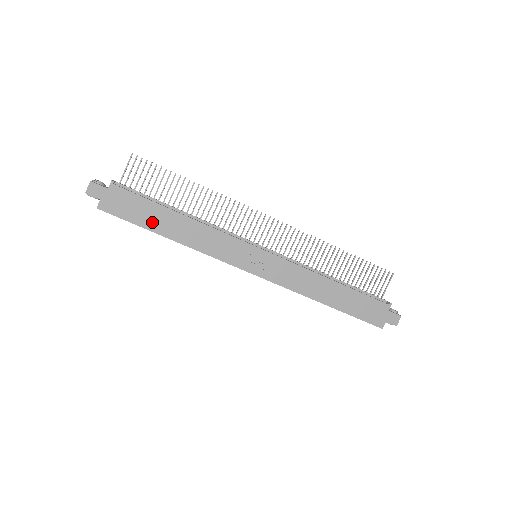
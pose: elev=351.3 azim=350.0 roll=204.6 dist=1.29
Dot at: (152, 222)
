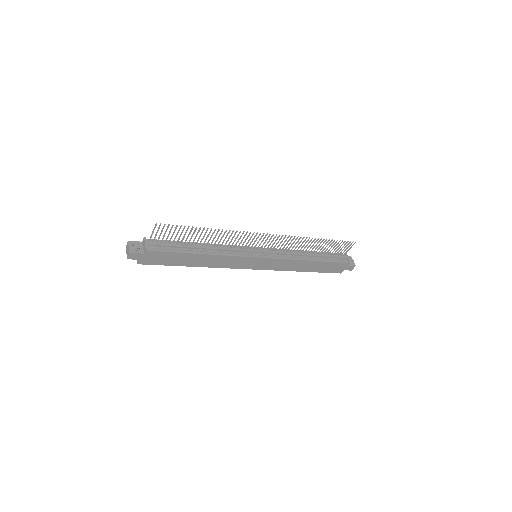
Dot at: (180, 262)
